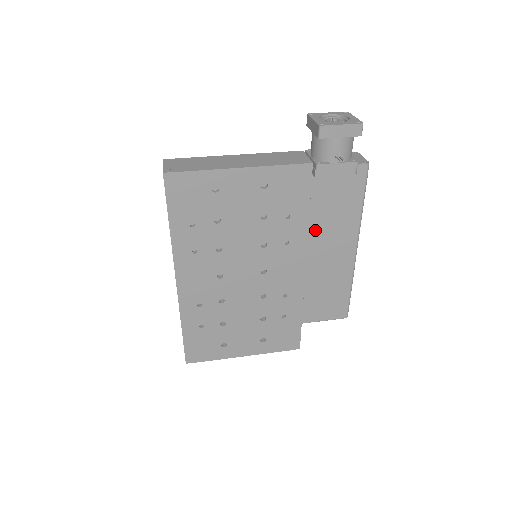
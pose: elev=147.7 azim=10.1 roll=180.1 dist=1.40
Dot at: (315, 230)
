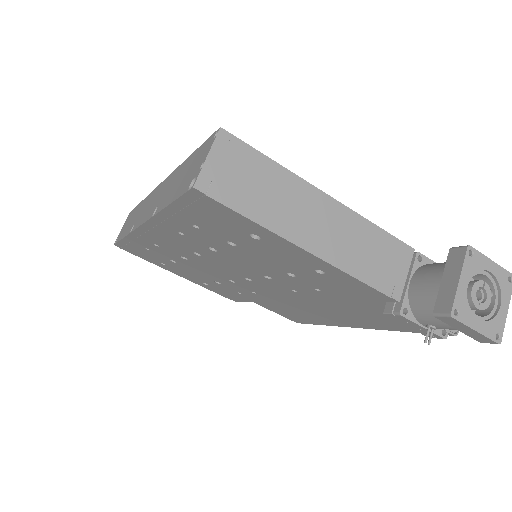
Dot at: (335, 306)
